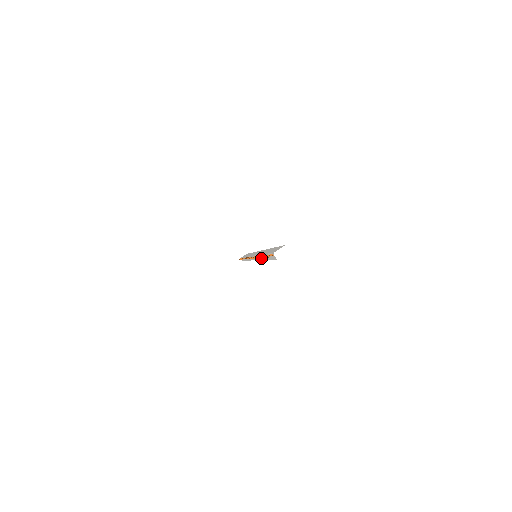
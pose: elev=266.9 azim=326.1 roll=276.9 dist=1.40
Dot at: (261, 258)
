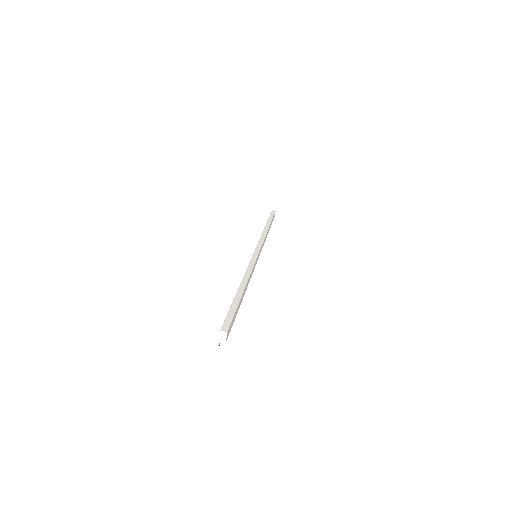
Dot at: occluded
